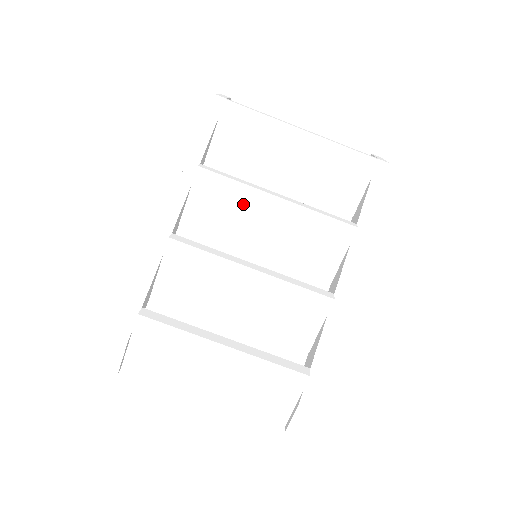
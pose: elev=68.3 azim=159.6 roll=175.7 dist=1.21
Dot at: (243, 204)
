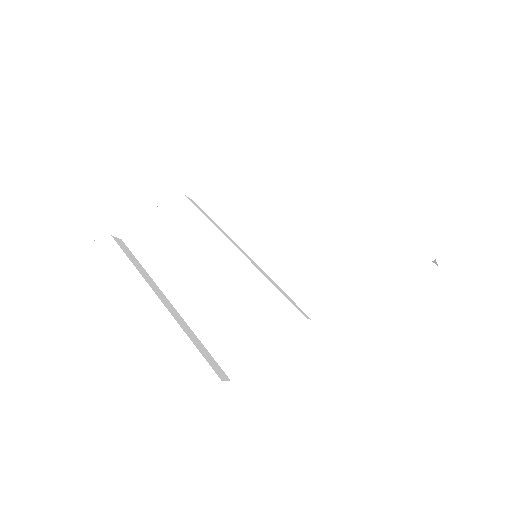
Dot at: (271, 205)
